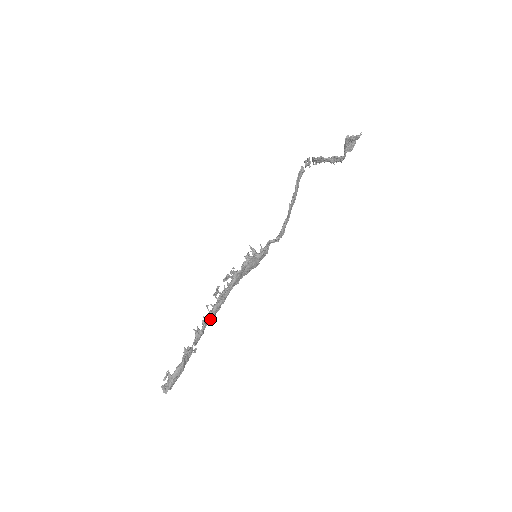
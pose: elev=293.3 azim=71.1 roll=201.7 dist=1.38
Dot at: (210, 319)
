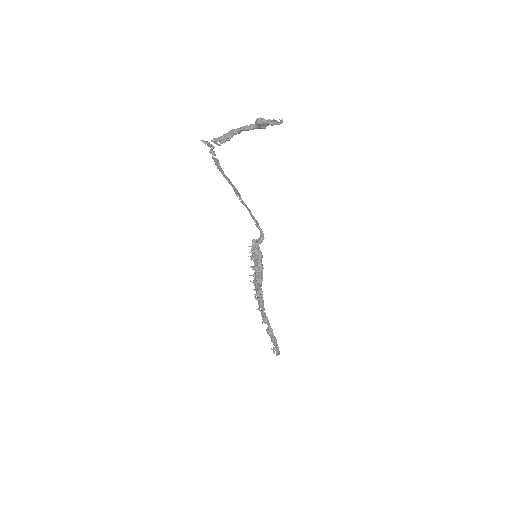
Dot at: (264, 309)
